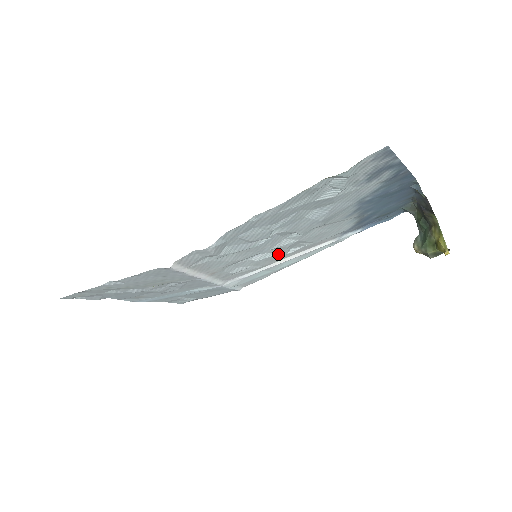
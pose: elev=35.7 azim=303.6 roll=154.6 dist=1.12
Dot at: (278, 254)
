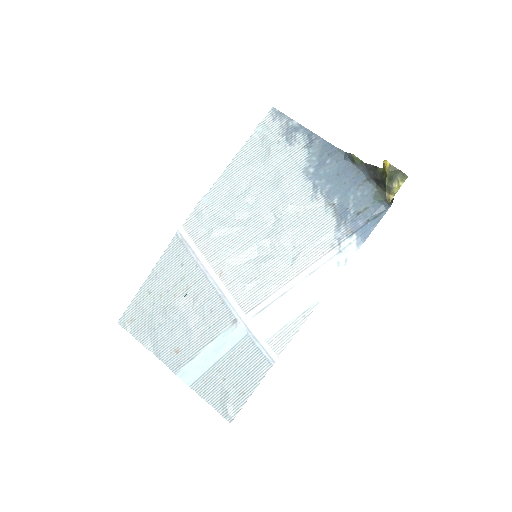
Dot at: (279, 260)
